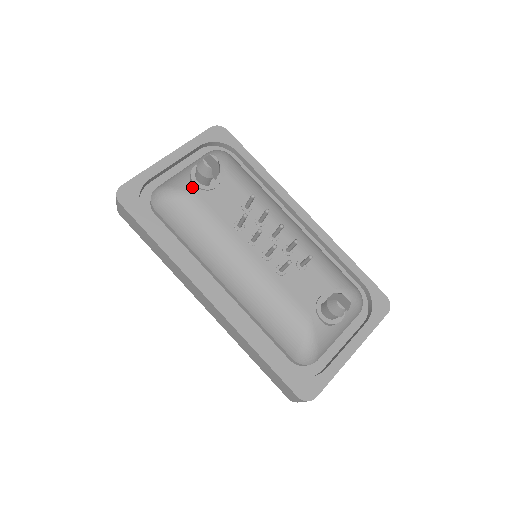
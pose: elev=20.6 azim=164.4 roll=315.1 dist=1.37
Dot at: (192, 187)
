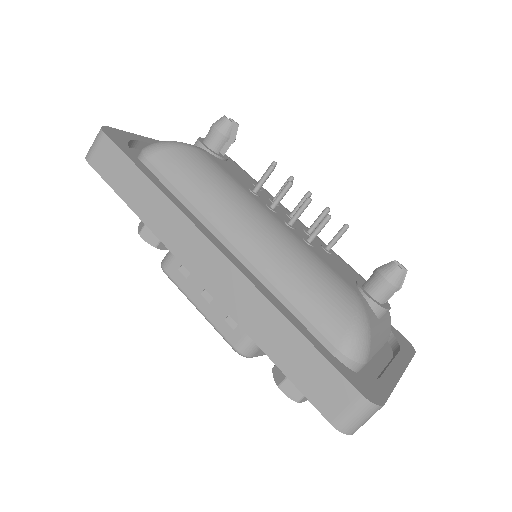
Dot at: (199, 147)
